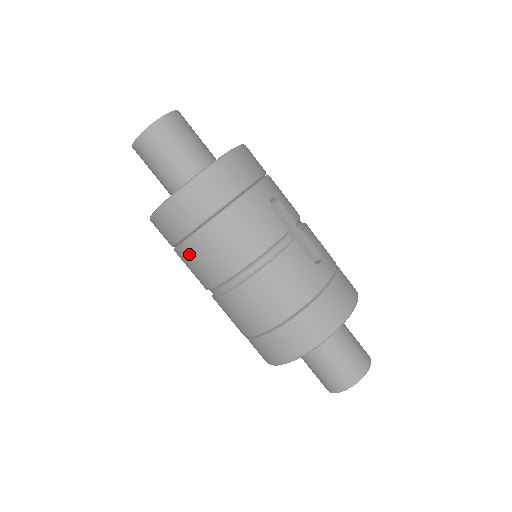
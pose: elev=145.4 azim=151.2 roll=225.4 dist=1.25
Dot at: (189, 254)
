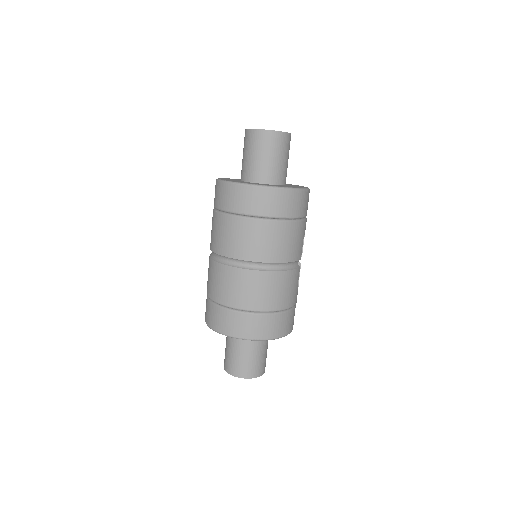
Dot at: (243, 227)
